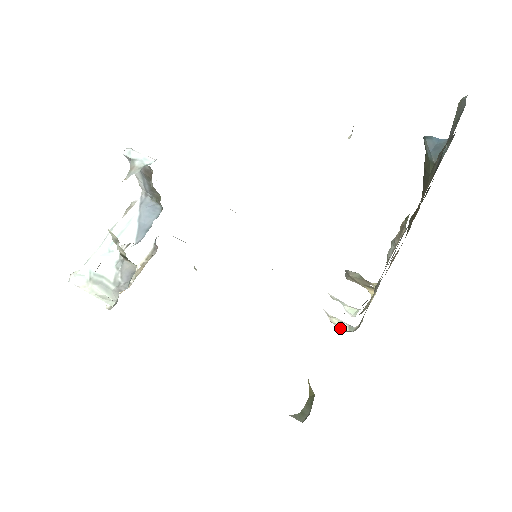
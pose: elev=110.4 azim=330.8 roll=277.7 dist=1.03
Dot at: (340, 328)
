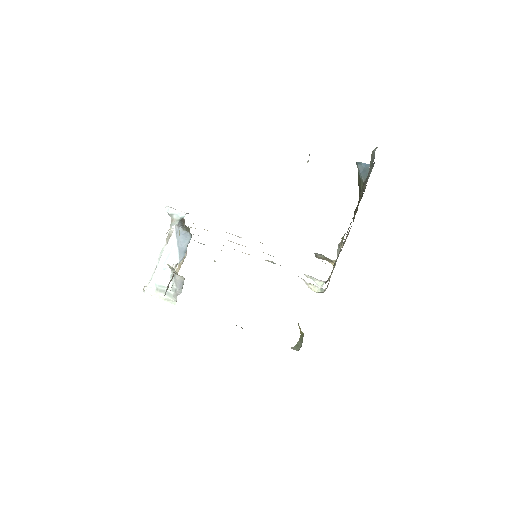
Dot at: (315, 291)
